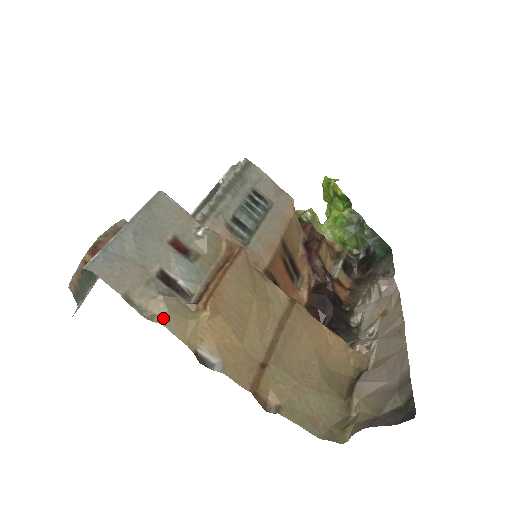
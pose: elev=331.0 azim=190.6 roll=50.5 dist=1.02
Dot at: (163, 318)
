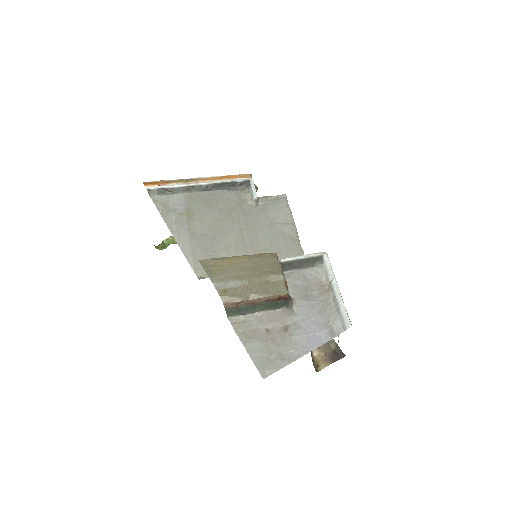
Dot at: occluded
